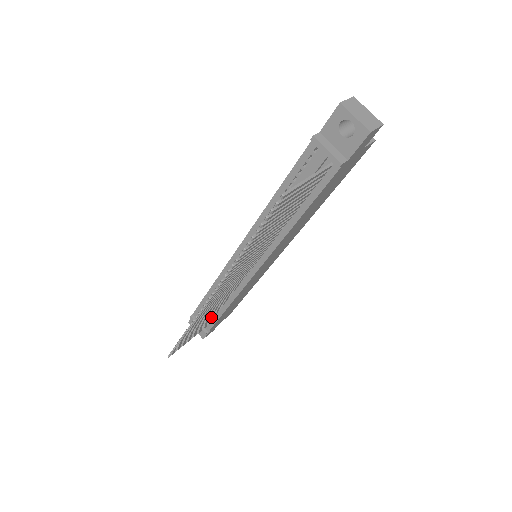
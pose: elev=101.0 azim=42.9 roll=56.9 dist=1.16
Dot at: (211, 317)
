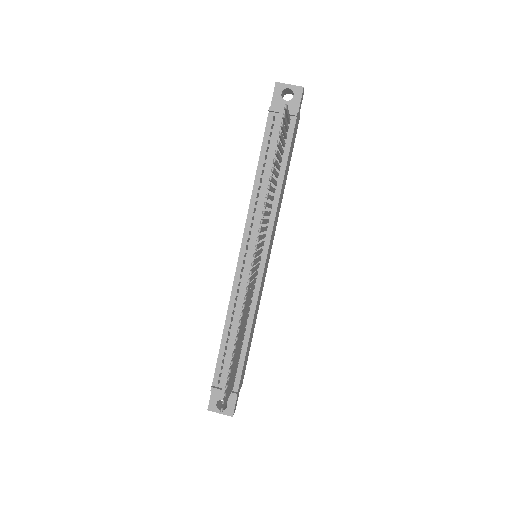
Dot at: (239, 355)
